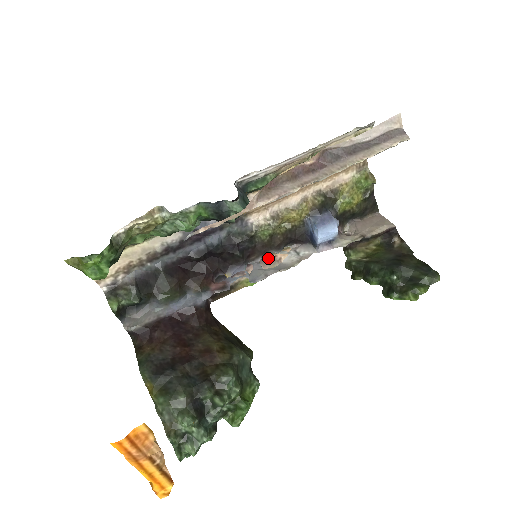
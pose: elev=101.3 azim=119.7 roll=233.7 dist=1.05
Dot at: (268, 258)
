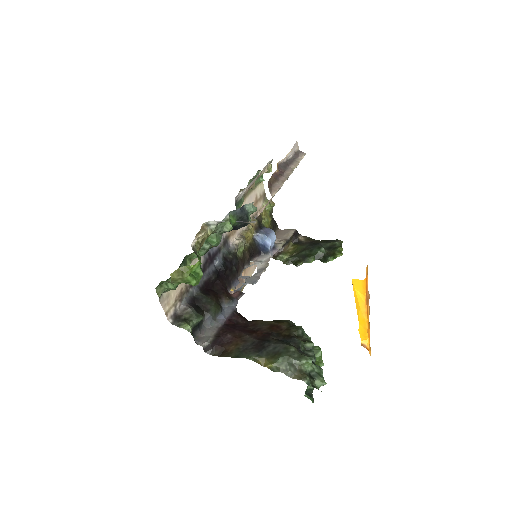
Dot at: (238, 279)
